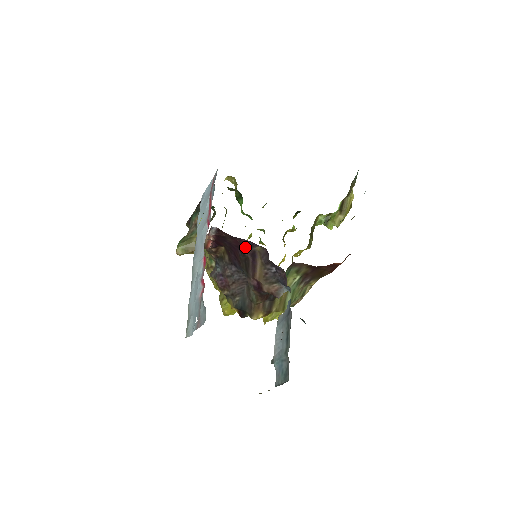
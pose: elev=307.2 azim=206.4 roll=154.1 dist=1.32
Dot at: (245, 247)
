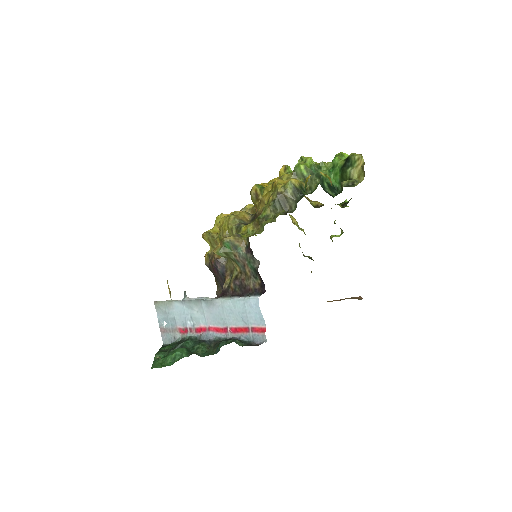
Dot at: occluded
